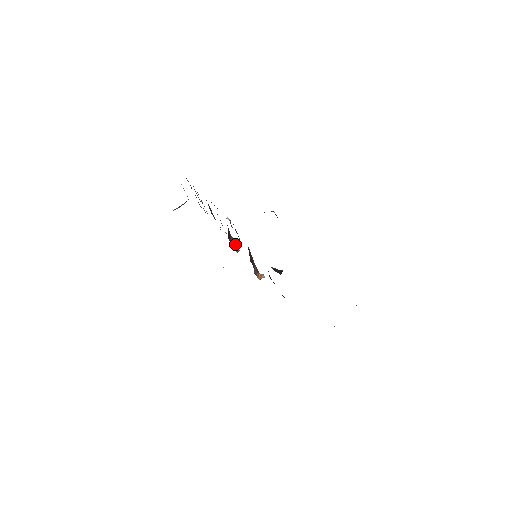
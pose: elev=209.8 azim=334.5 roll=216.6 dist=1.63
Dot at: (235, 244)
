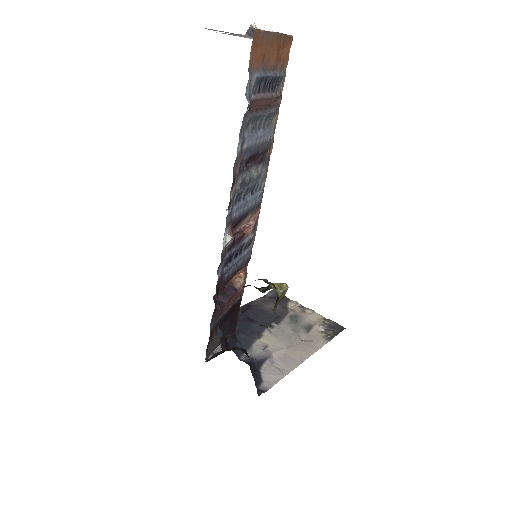
Dot at: (254, 212)
